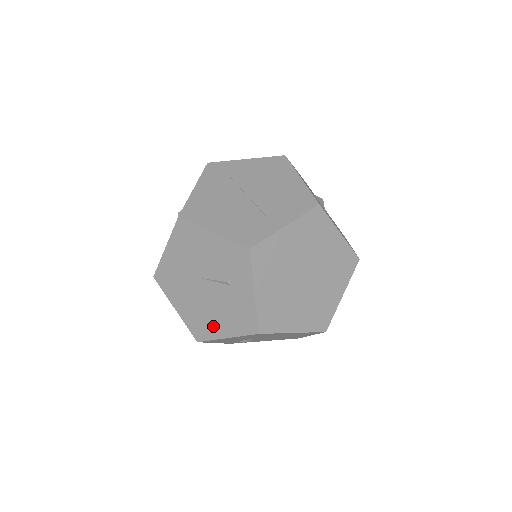
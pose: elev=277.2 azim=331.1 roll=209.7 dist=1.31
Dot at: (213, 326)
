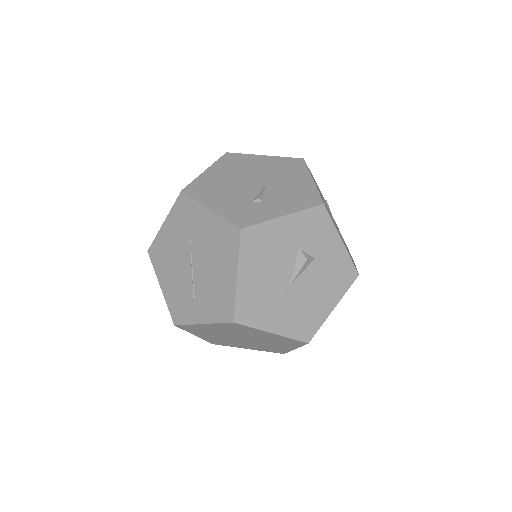
Dot at: occluded
